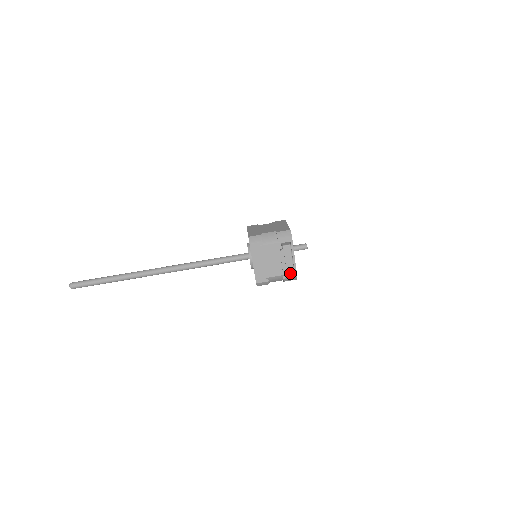
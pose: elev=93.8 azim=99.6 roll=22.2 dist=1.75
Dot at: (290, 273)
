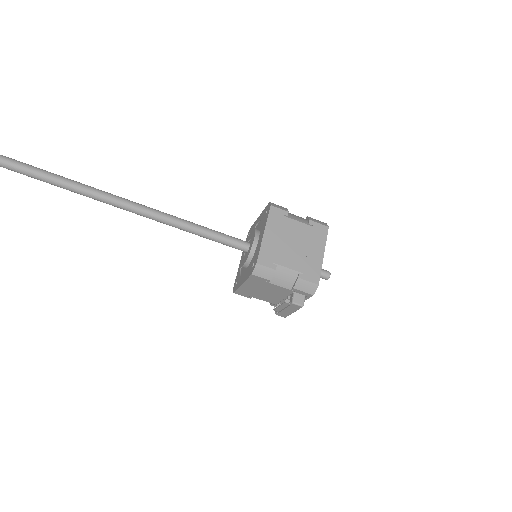
Dot at: (281, 315)
